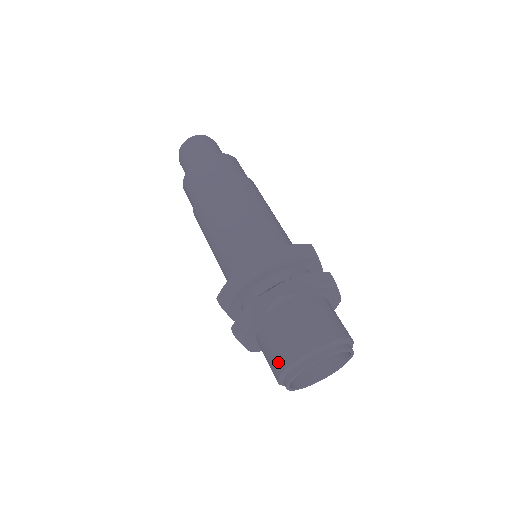
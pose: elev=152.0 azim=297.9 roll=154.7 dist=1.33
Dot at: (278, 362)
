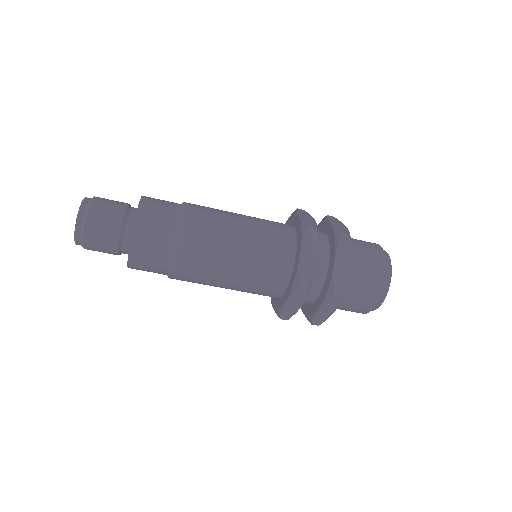
Dot at: (361, 311)
